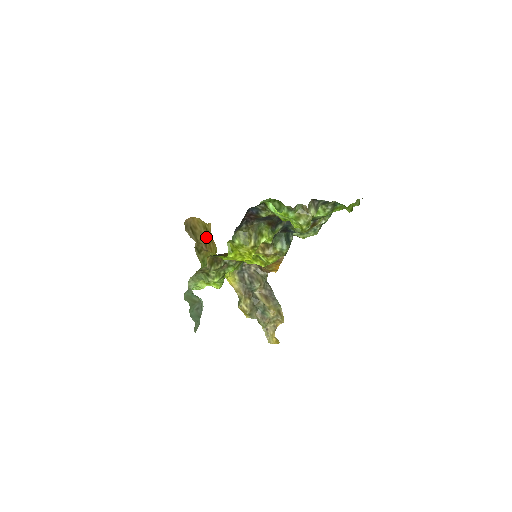
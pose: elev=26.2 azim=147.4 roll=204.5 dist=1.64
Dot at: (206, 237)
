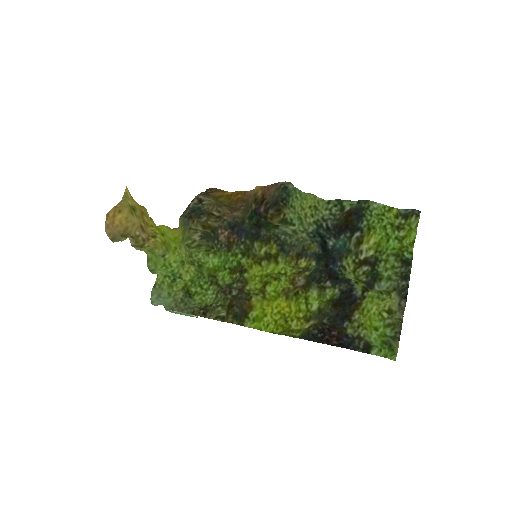
Dot at: (138, 220)
